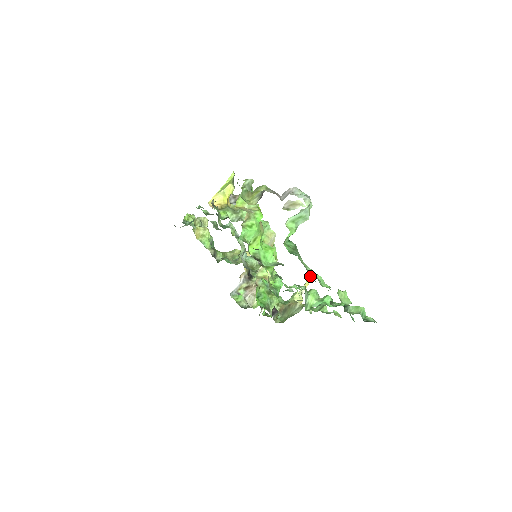
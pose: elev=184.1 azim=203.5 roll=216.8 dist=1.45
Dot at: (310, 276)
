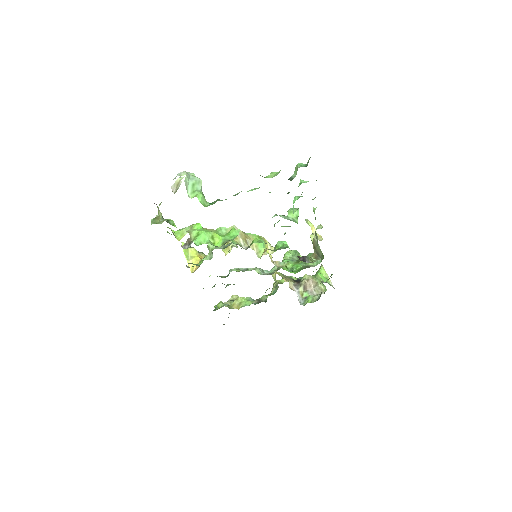
Dot at: (307, 221)
